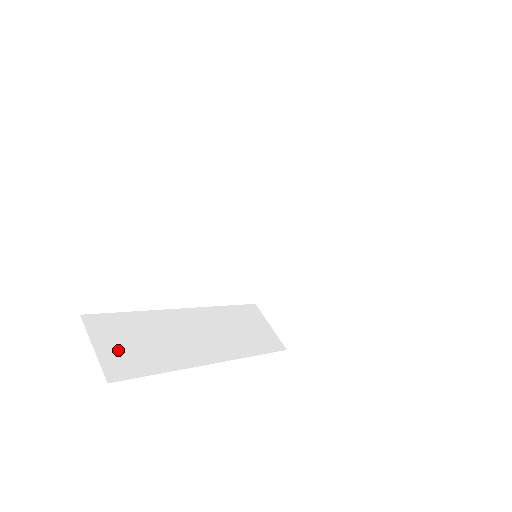
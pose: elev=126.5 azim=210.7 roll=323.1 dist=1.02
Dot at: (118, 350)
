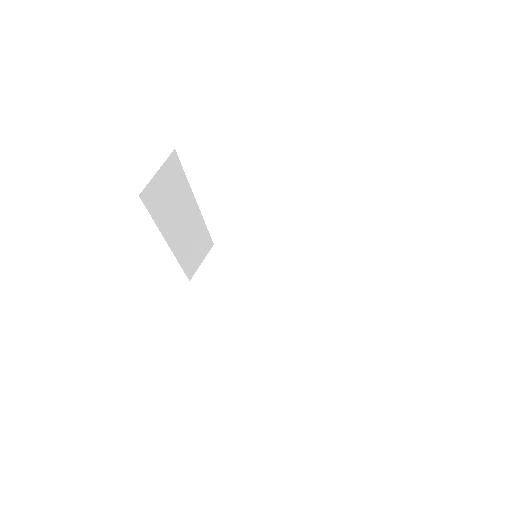
Dot at: (211, 270)
